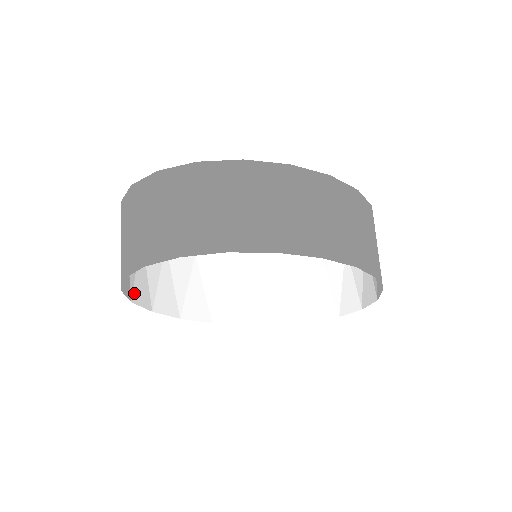
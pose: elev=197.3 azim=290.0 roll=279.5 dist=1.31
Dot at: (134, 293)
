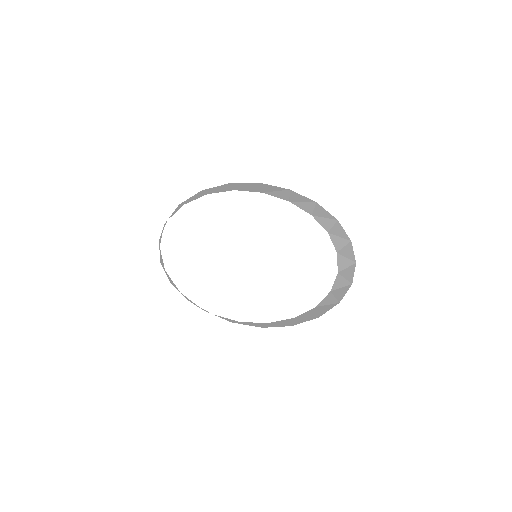
Dot at: (167, 274)
